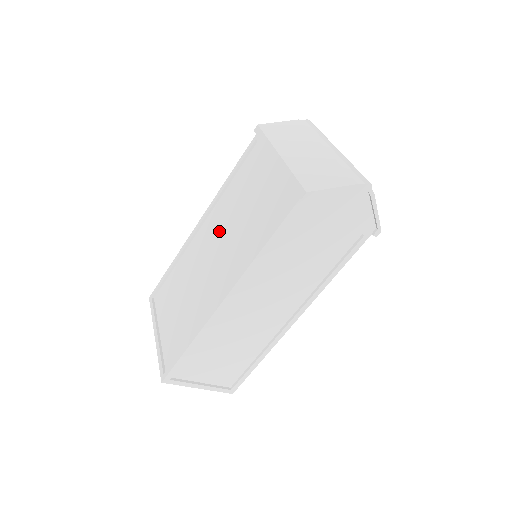
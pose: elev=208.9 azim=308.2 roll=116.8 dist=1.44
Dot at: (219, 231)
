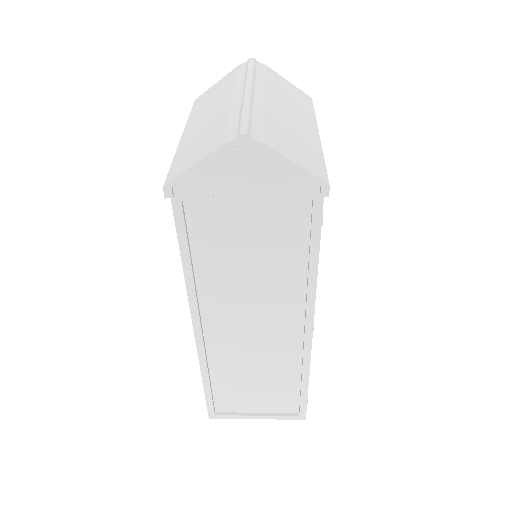
Dot at: occluded
